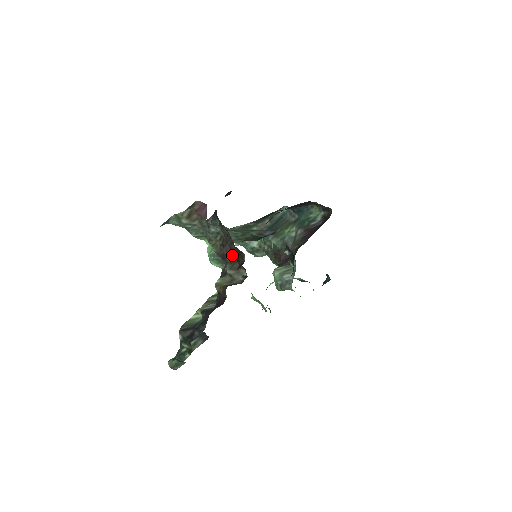
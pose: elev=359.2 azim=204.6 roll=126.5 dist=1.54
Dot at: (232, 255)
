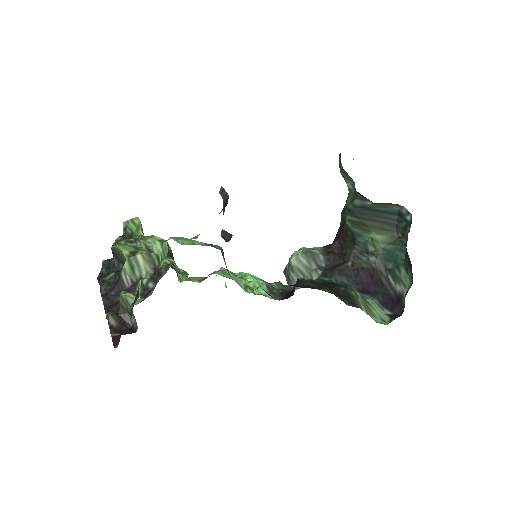
Dot at: occluded
